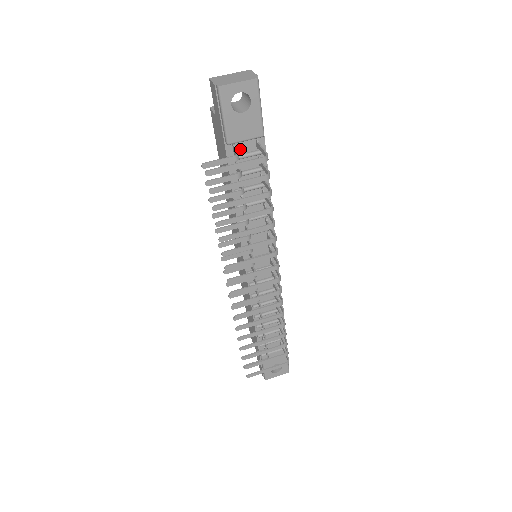
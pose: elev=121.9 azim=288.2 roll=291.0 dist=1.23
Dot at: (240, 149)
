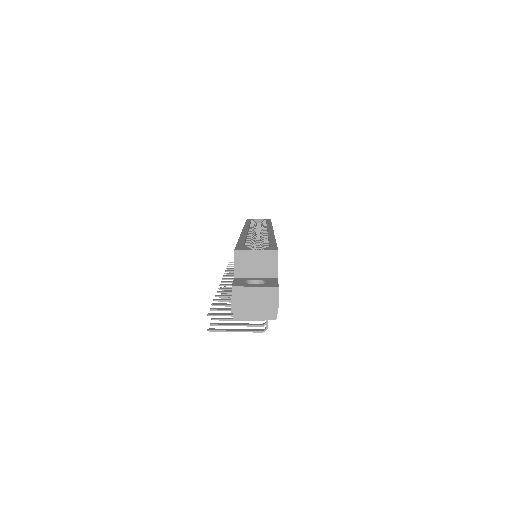
Dot at: occluded
